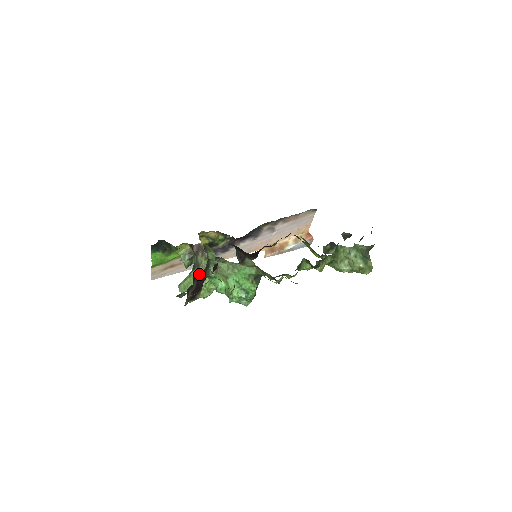
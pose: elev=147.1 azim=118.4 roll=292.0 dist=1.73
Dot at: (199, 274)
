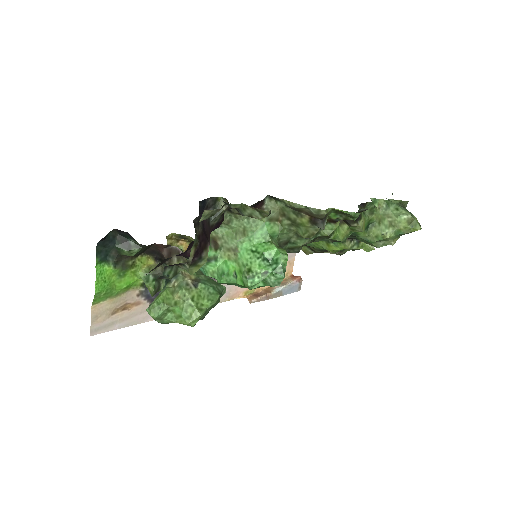
Dot at: (204, 209)
